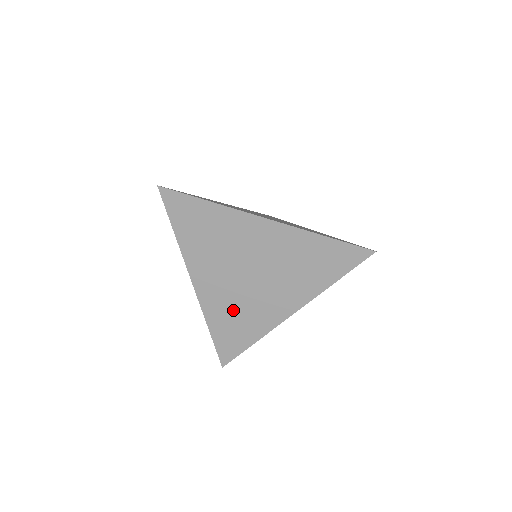
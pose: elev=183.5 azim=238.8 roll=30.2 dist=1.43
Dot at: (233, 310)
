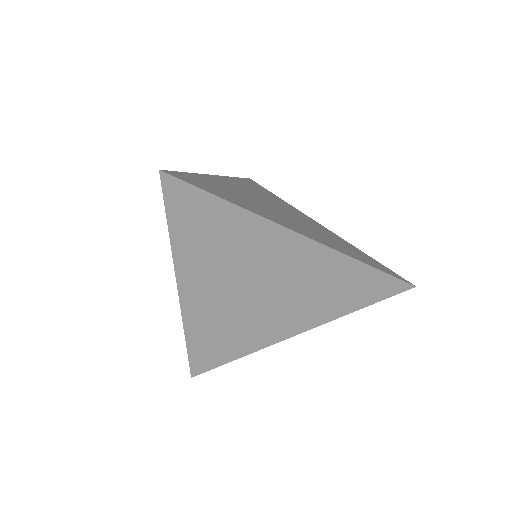
Dot at: (224, 325)
